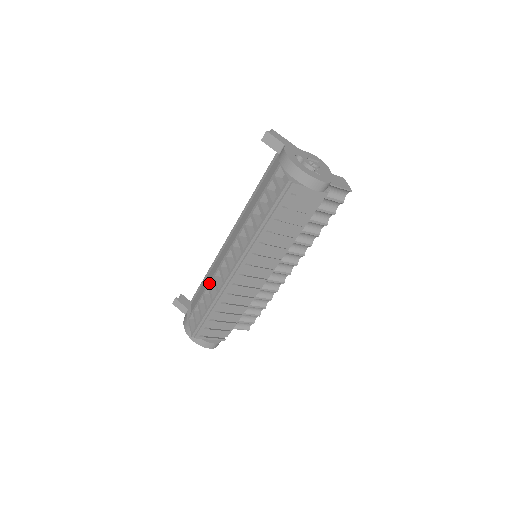
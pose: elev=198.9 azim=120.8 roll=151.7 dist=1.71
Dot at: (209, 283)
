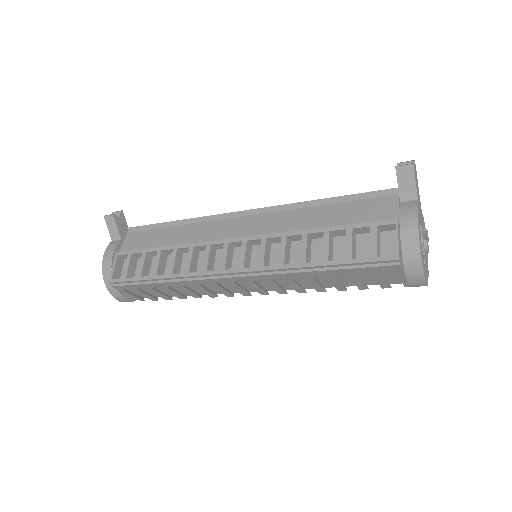
Dot at: (178, 246)
